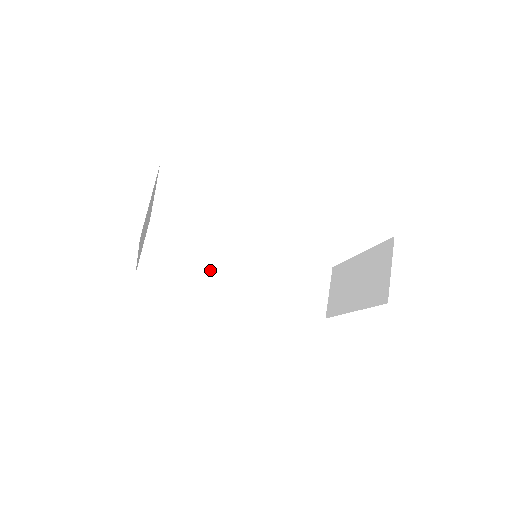
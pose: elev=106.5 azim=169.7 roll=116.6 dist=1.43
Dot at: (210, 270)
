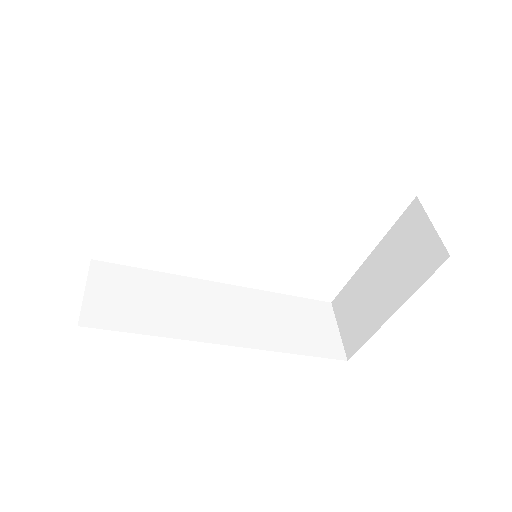
Dot at: (185, 314)
